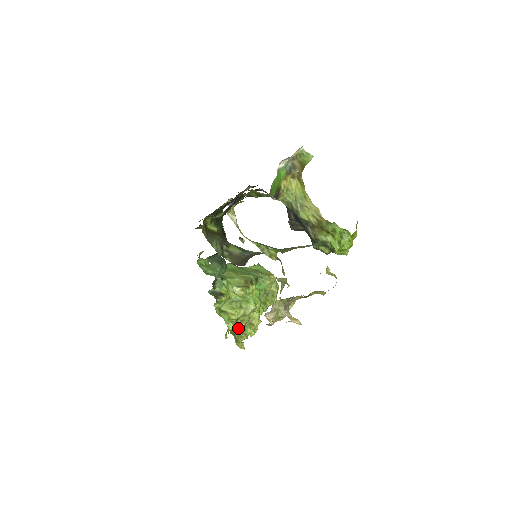
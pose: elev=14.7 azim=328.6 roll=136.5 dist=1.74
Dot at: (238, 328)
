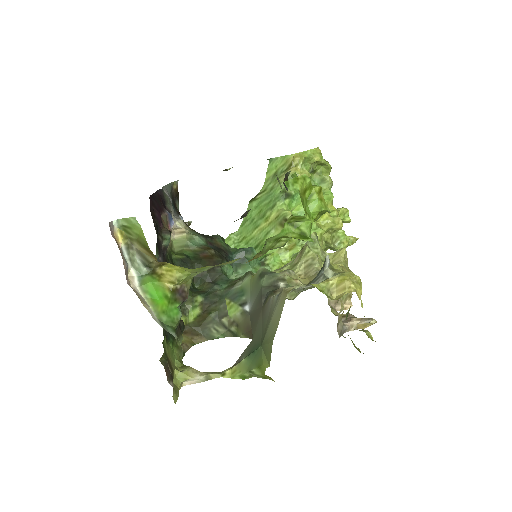
Dot at: (330, 248)
